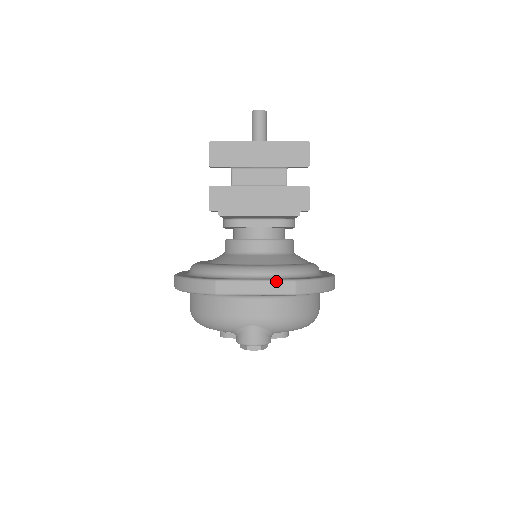
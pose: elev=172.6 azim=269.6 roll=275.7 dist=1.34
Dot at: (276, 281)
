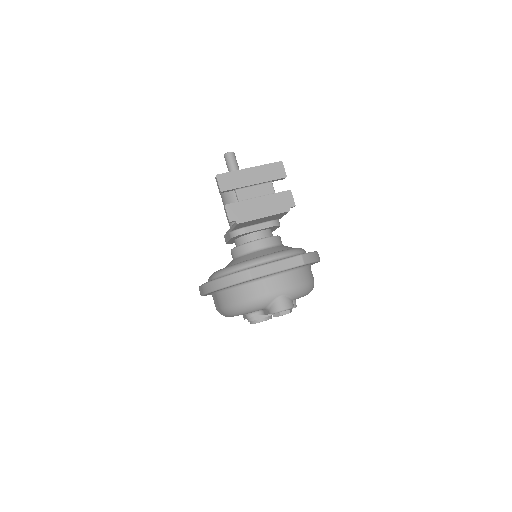
Dot at: (289, 258)
